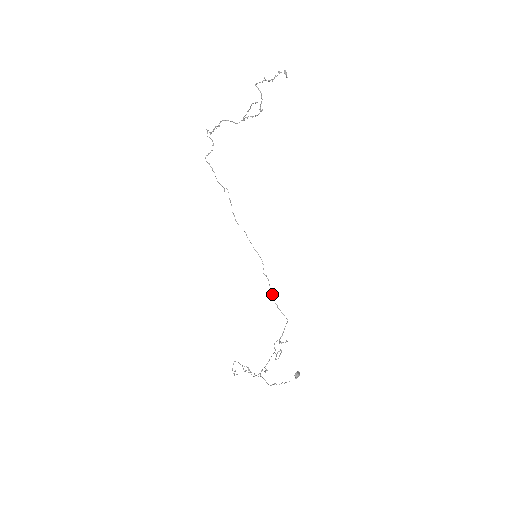
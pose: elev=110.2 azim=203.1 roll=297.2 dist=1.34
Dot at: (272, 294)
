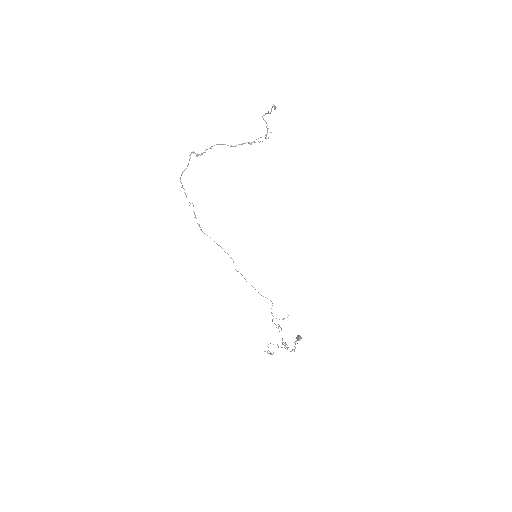
Dot at: (251, 285)
